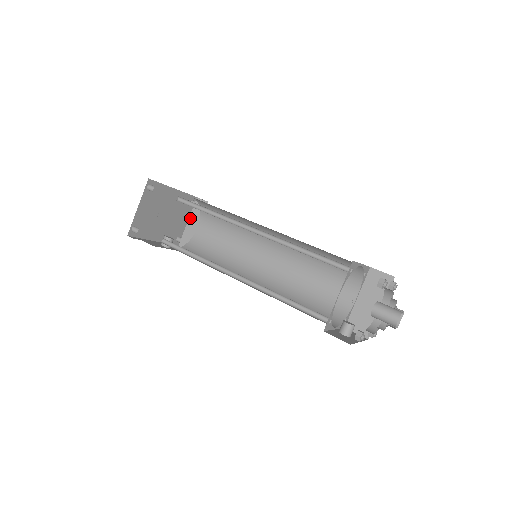
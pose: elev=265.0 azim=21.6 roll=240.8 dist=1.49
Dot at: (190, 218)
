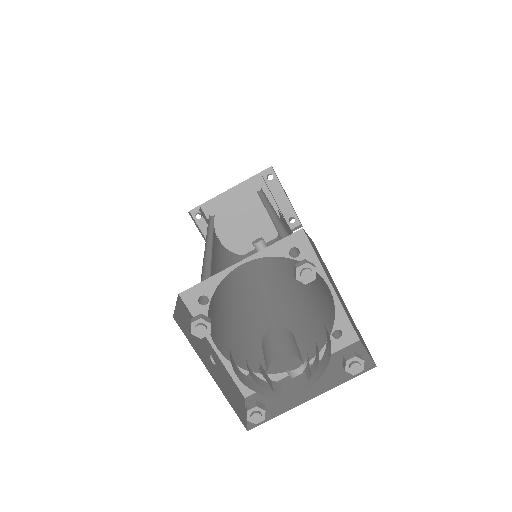
Dot at: occluded
